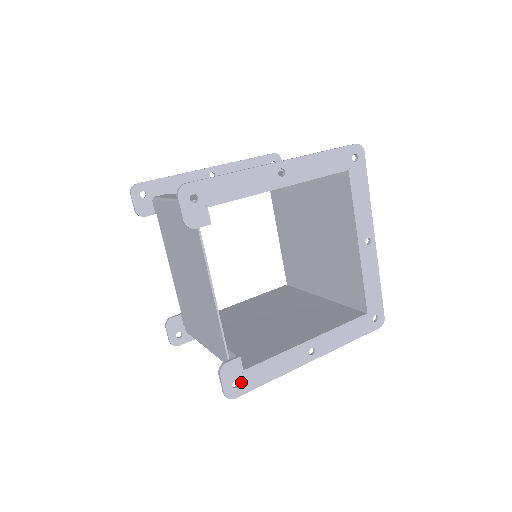
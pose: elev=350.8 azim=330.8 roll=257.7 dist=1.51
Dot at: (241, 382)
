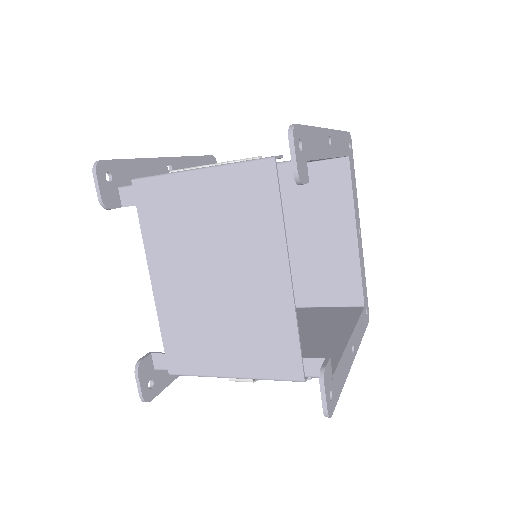
Dot at: (332, 392)
